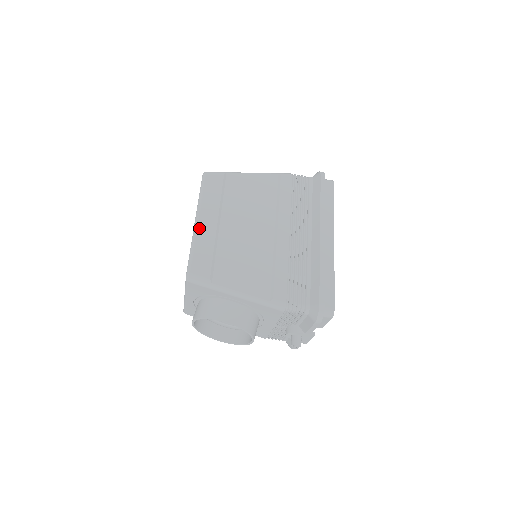
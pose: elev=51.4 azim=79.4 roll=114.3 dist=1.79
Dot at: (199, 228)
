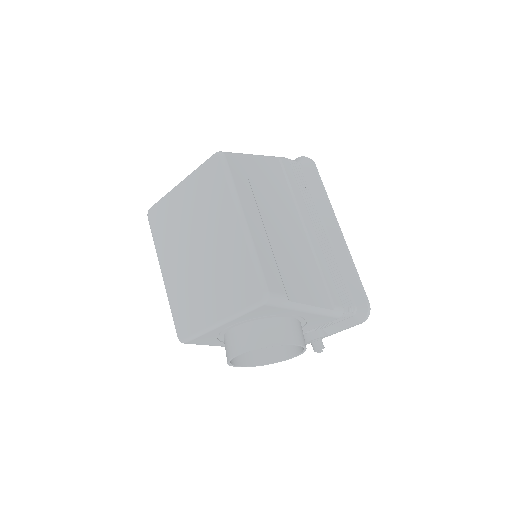
Dot at: (251, 231)
